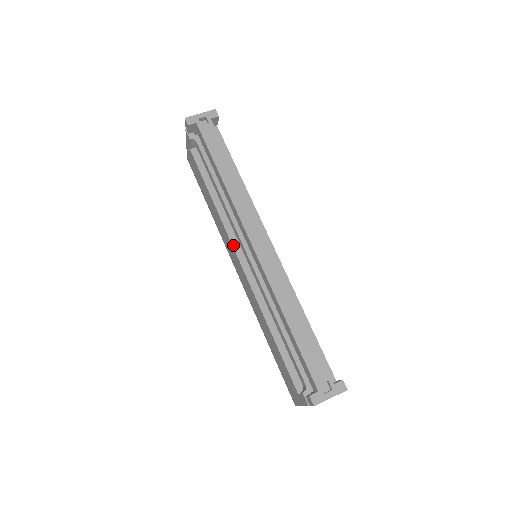
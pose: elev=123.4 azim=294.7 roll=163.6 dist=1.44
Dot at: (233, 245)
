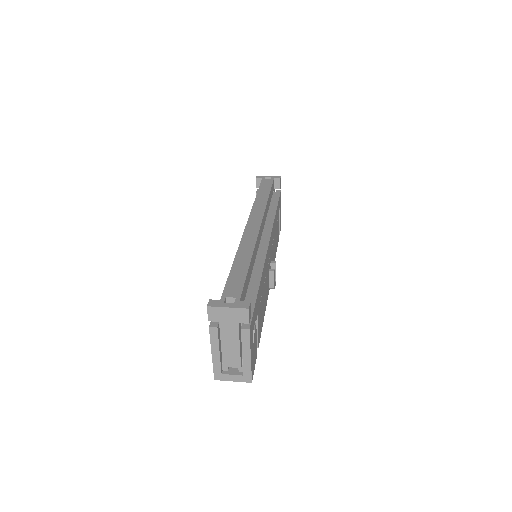
Dot at: occluded
